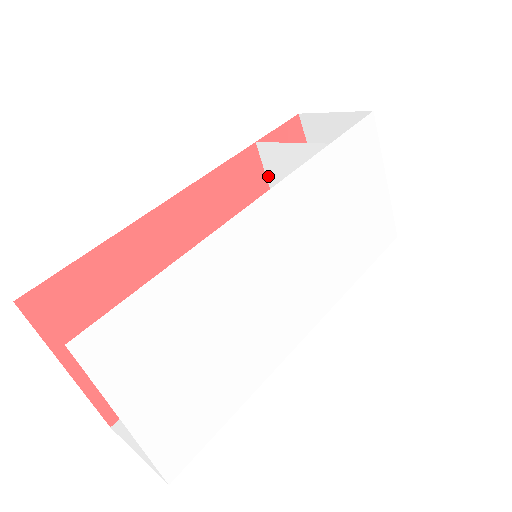
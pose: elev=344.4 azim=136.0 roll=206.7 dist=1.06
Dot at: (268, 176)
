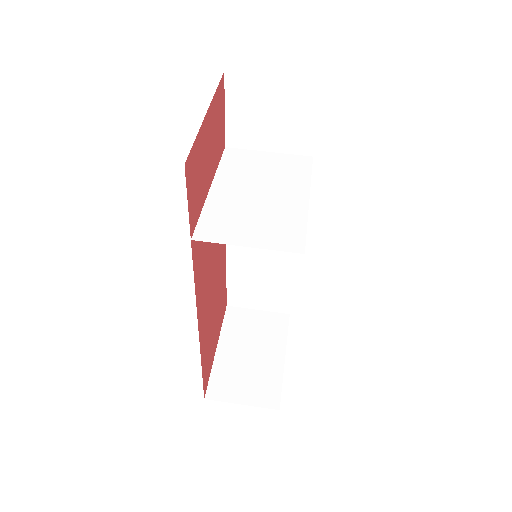
Dot at: (205, 212)
